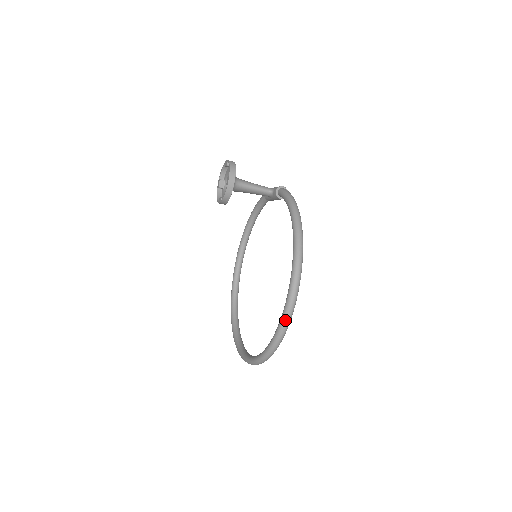
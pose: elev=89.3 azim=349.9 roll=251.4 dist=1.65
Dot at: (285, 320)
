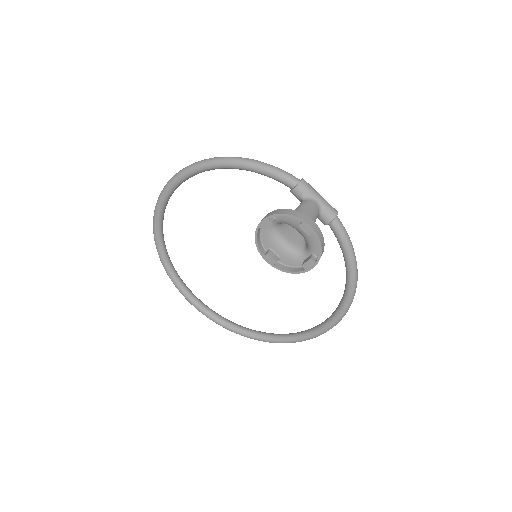
Dot at: occluded
